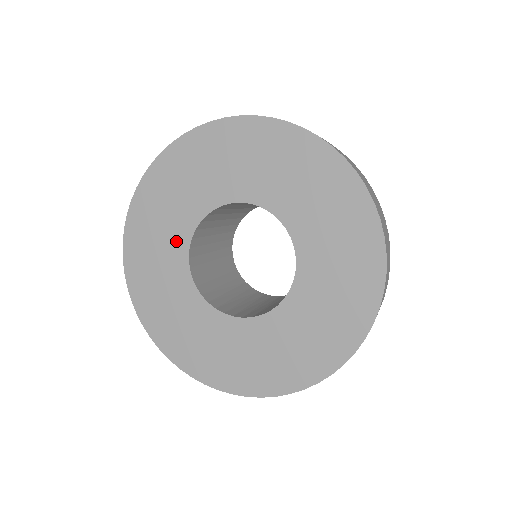
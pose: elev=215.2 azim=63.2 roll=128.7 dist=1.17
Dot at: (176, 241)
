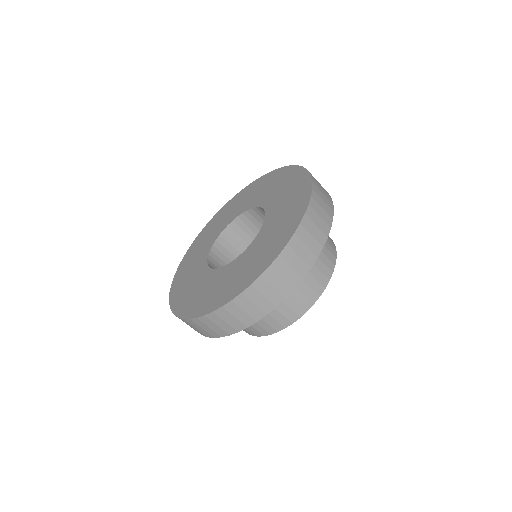
Dot at: (204, 252)
